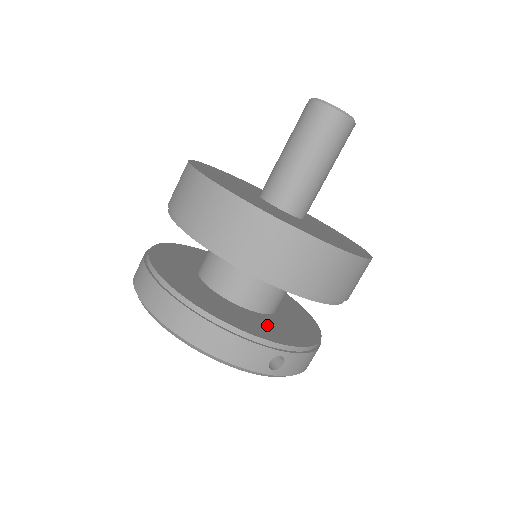
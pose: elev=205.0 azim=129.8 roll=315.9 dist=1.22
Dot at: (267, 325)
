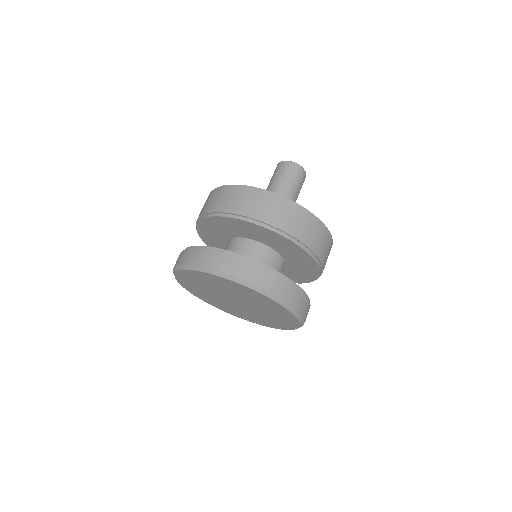
Dot at: occluded
